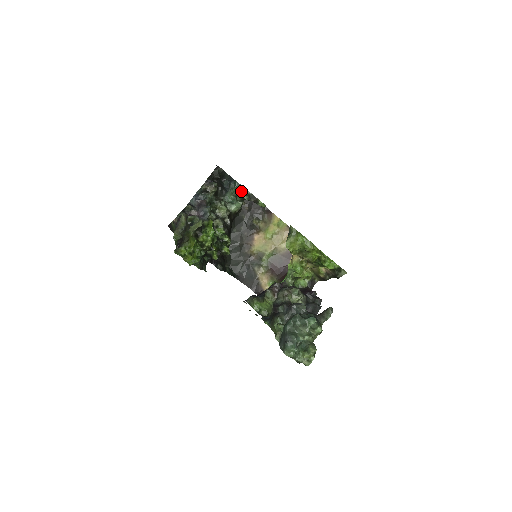
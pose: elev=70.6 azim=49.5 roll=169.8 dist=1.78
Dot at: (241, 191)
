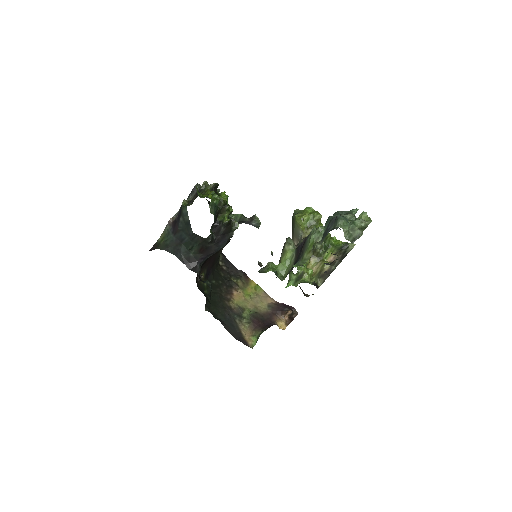
Dot at: occluded
